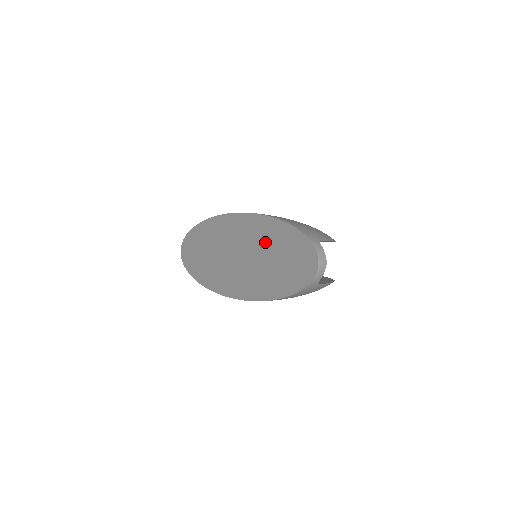
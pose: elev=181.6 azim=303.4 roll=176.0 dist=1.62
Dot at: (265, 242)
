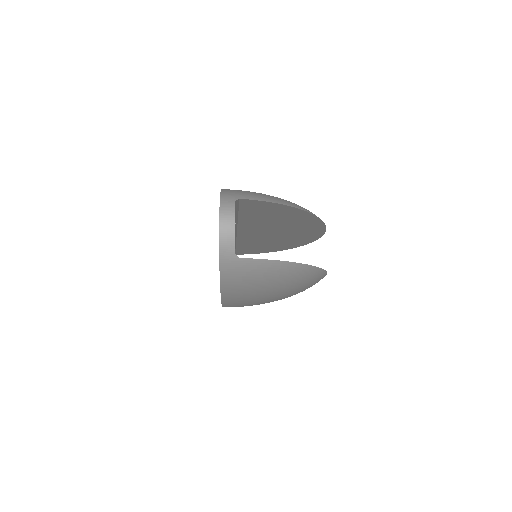
Dot at: occluded
